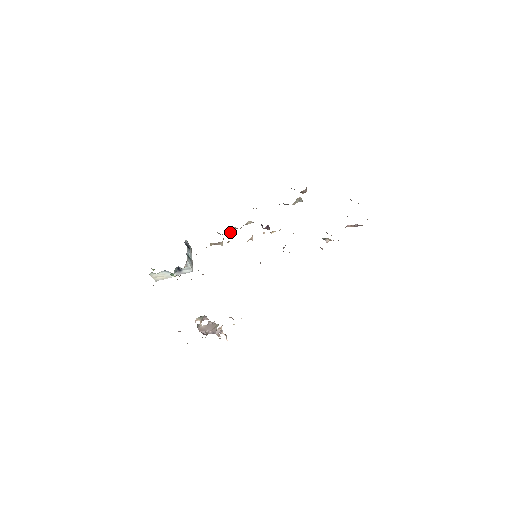
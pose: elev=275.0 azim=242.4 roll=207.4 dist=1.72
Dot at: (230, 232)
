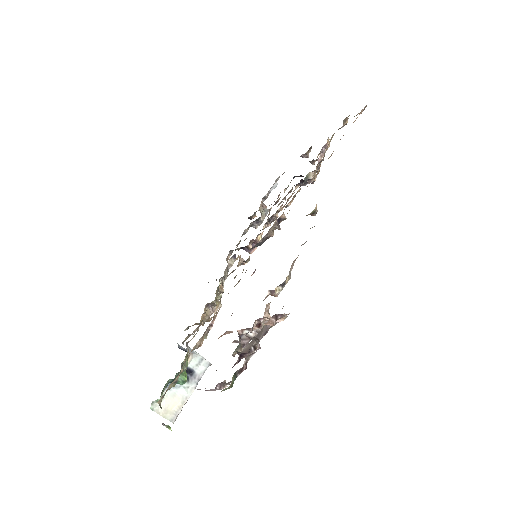
Dot at: occluded
